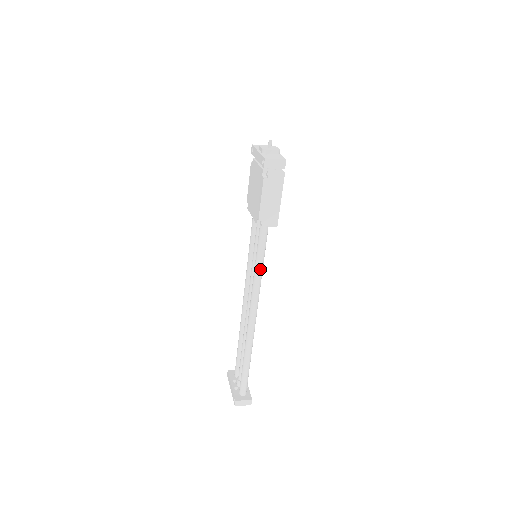
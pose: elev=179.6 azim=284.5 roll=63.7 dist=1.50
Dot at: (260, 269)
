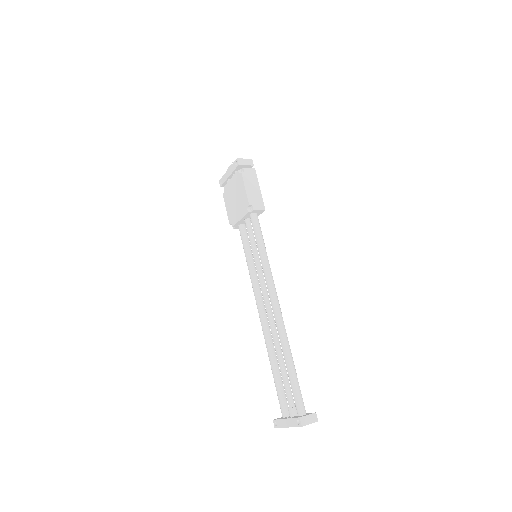
Dot at: (265, 254)
